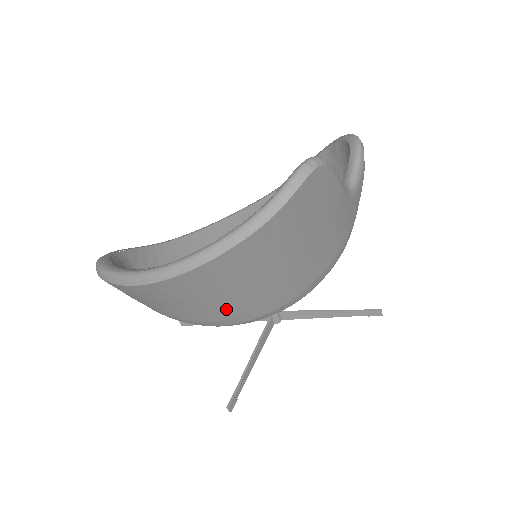
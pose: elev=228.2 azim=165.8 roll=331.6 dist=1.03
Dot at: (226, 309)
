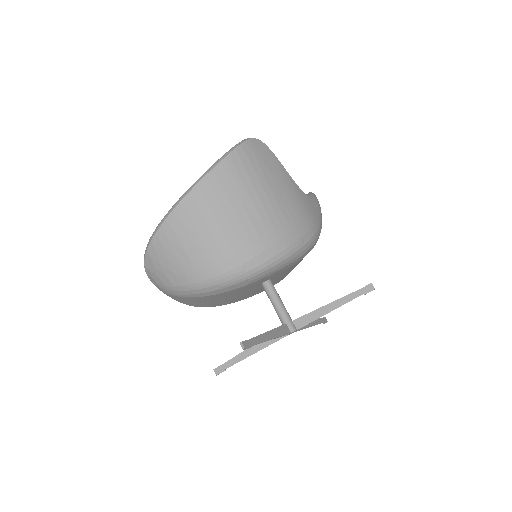
Dot at: (225, 241)
